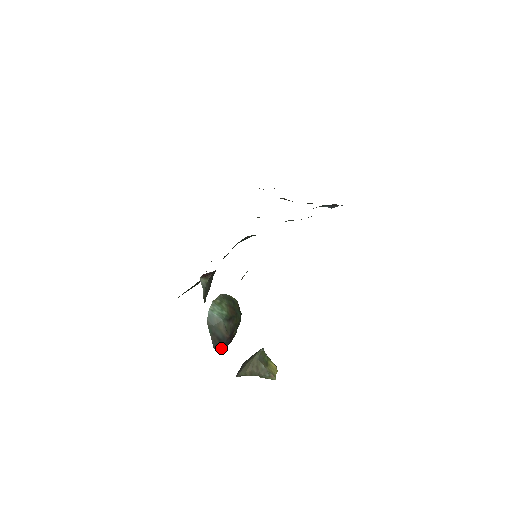
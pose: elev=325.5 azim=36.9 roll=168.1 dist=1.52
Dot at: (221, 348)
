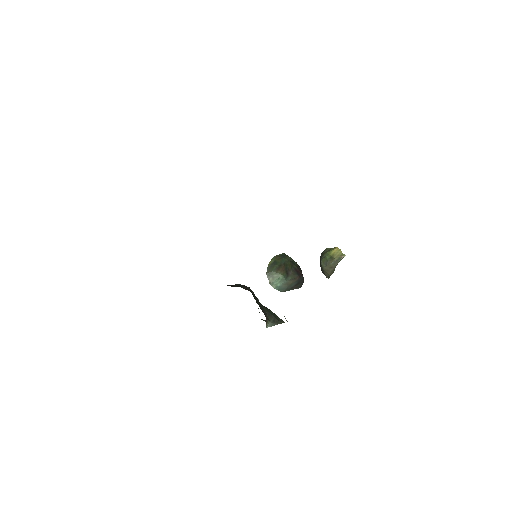
Dot at: occluded
